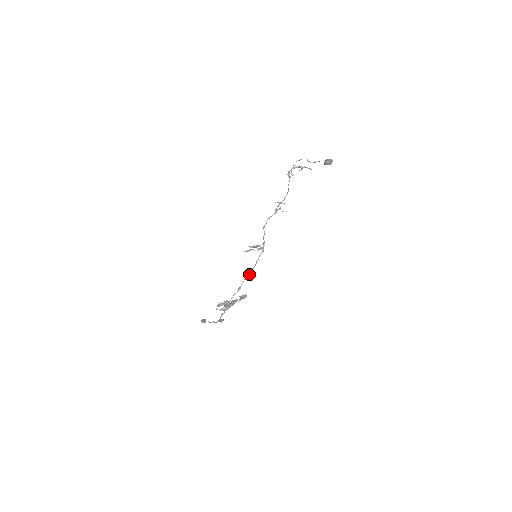
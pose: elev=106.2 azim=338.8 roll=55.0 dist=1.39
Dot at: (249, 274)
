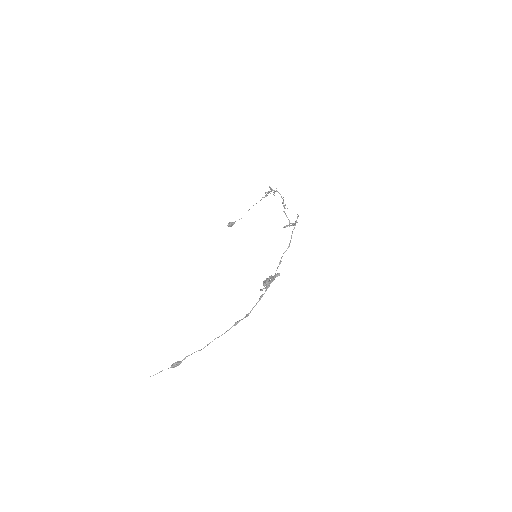
Dot at: (289, 246)
